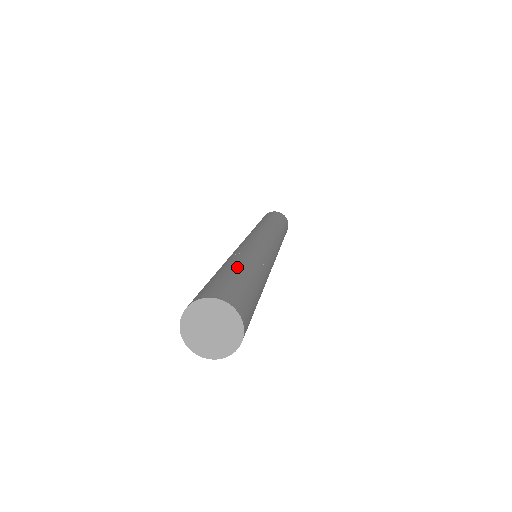
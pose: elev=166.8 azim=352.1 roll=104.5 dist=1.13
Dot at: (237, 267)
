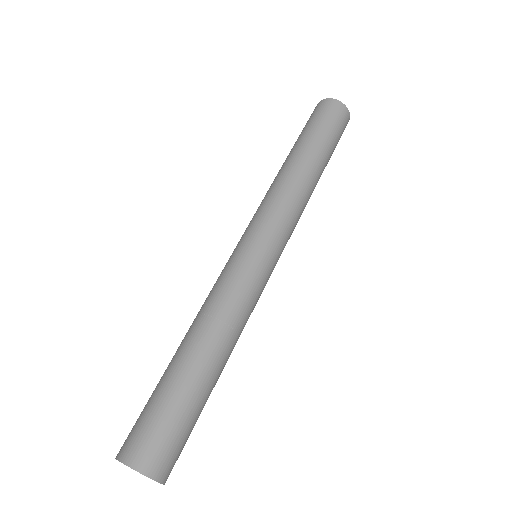
Dot at: (173, 367)
